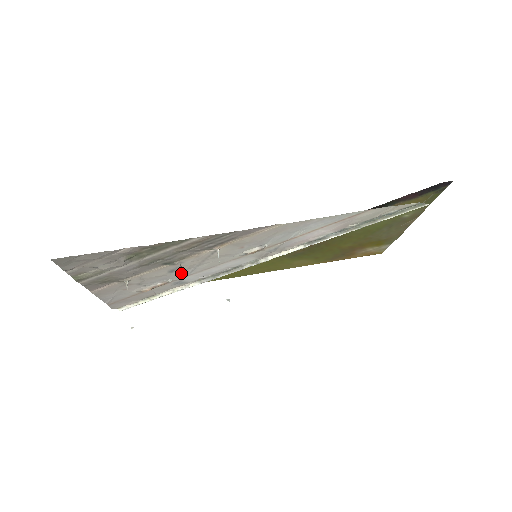
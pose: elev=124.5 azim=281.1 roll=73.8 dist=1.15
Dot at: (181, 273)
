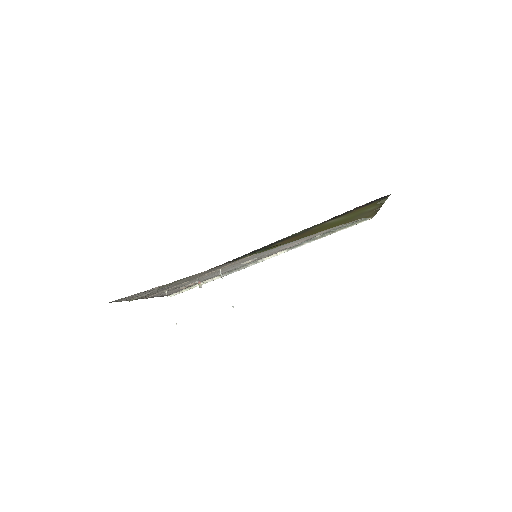
Dot at: (199, 286)
